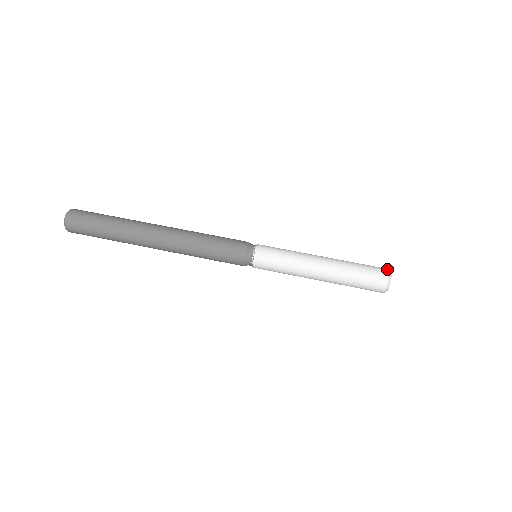
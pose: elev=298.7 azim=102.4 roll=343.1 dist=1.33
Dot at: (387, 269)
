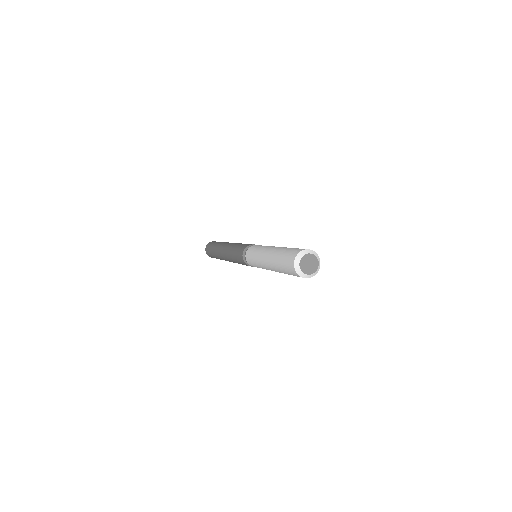
Dot at: (306, 249)
